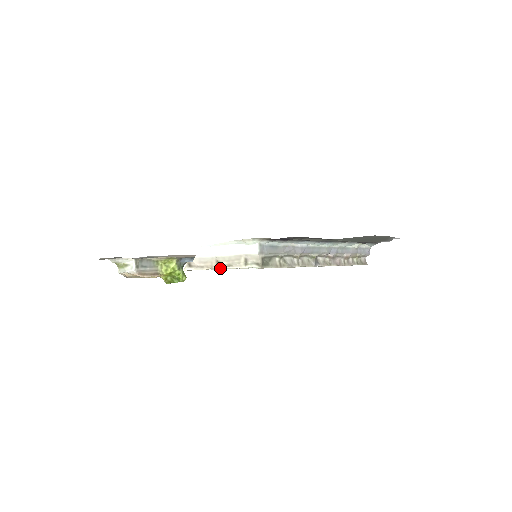
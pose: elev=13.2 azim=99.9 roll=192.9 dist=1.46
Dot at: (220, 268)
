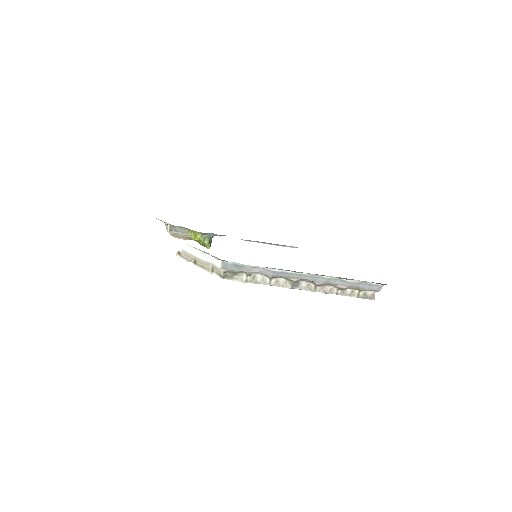
Dot at: (196, 265)
